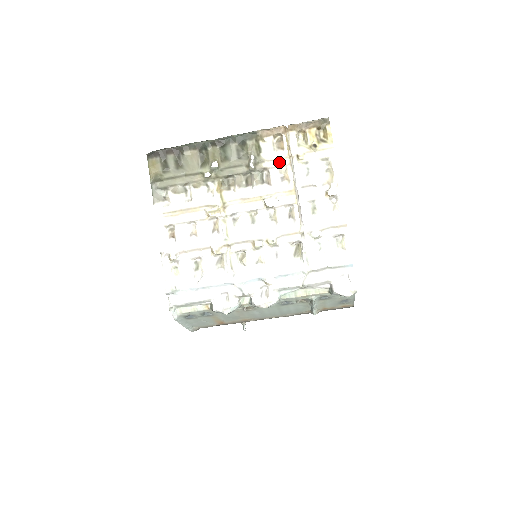
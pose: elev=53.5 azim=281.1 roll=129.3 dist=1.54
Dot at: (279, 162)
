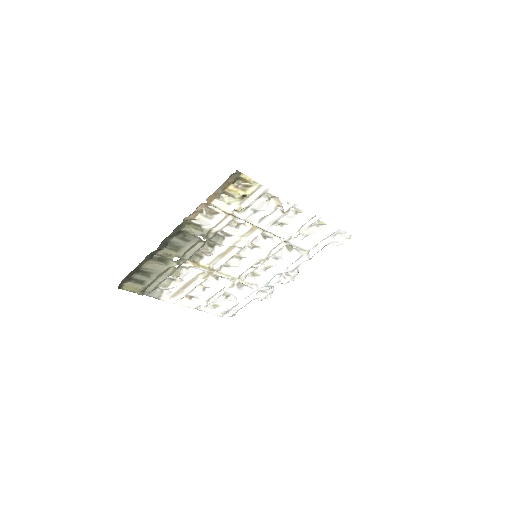
Dot at: (224, 223)
